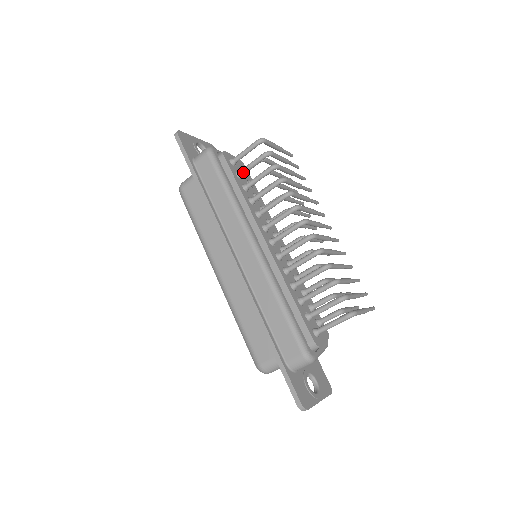
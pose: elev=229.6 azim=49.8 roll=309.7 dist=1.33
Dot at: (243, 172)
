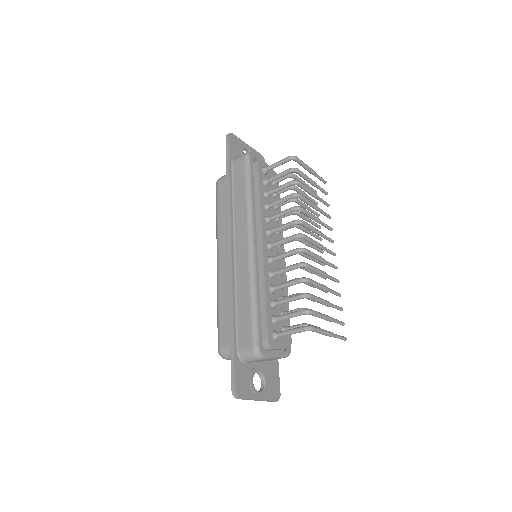
Dot at: (269, 180)
